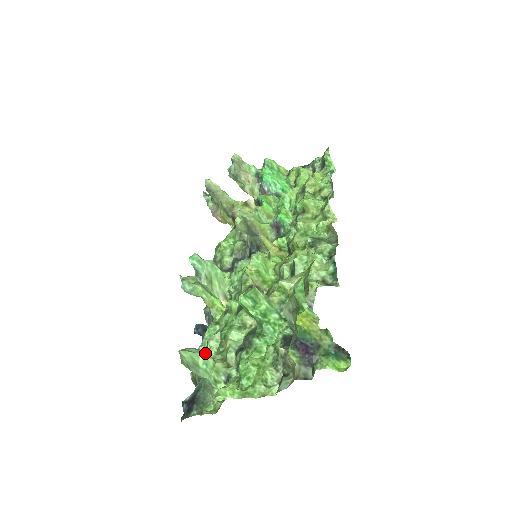
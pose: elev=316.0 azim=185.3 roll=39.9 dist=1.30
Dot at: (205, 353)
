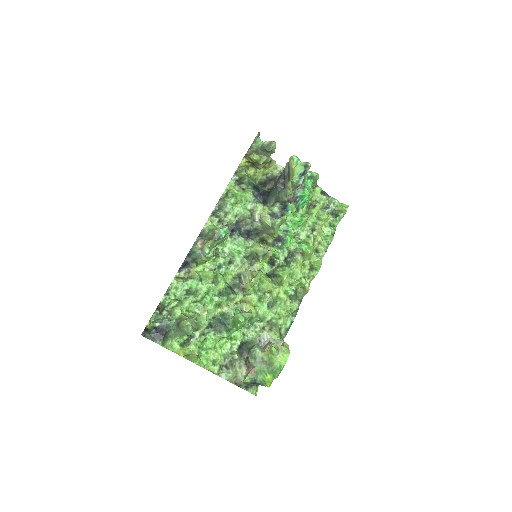
Dot at: occluded
